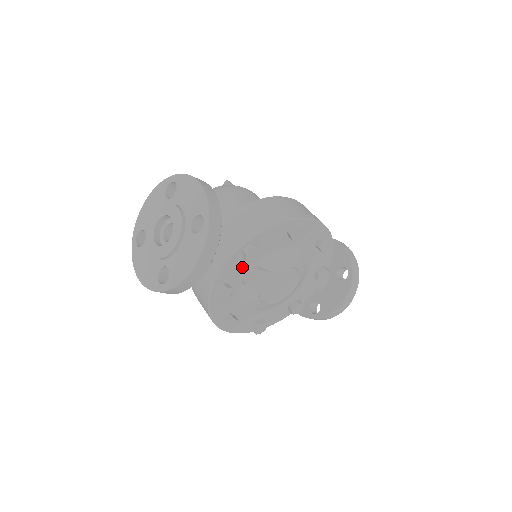
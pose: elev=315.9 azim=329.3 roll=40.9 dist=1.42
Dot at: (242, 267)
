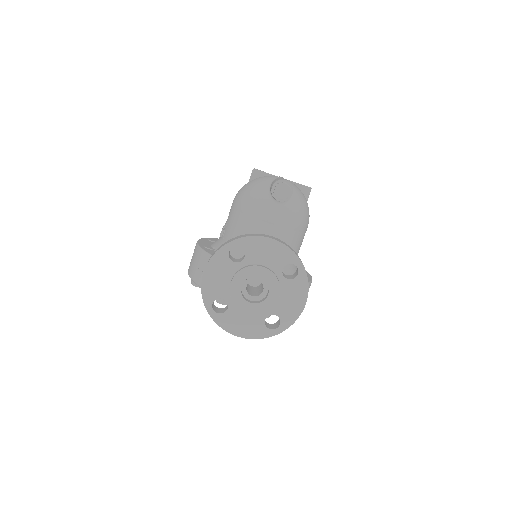
Dot at: occluded
